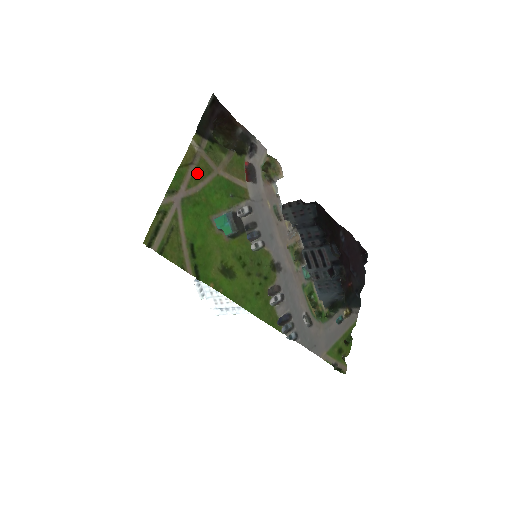
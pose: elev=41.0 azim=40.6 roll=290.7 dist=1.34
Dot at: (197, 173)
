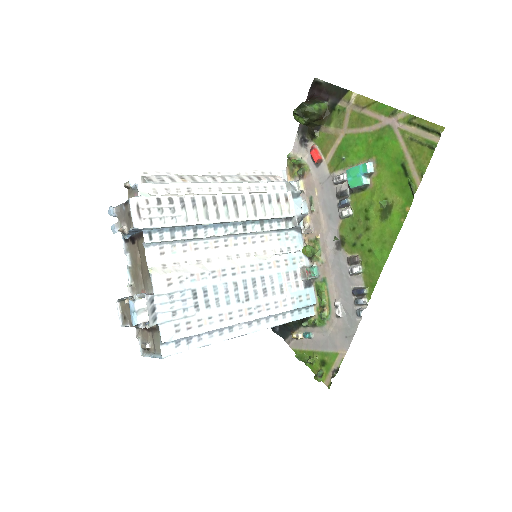
Dot at: (363, 118)
